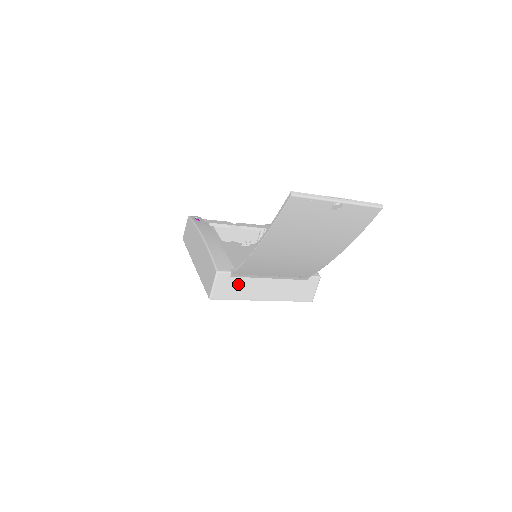
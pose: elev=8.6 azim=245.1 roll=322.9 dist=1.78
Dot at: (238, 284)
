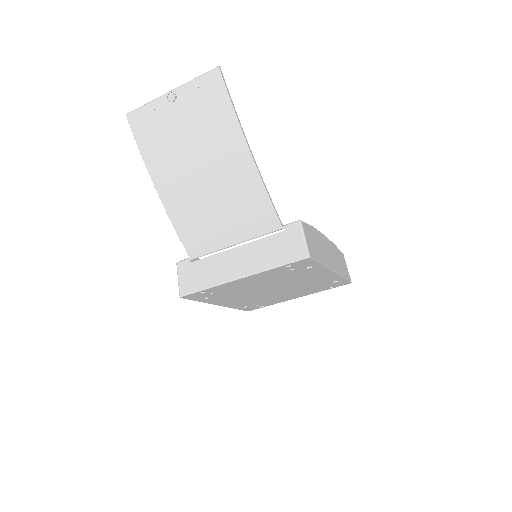
Dot at: (202, 268)
